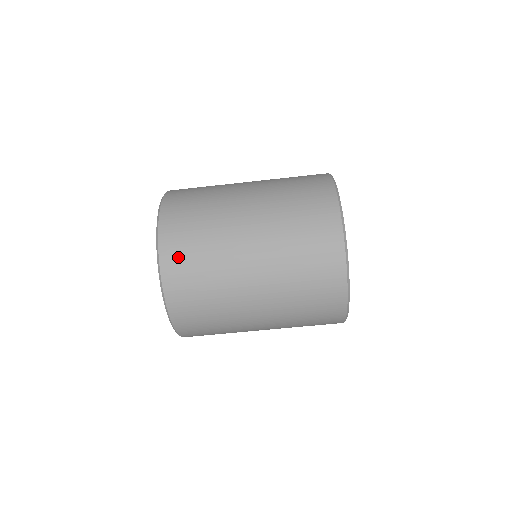
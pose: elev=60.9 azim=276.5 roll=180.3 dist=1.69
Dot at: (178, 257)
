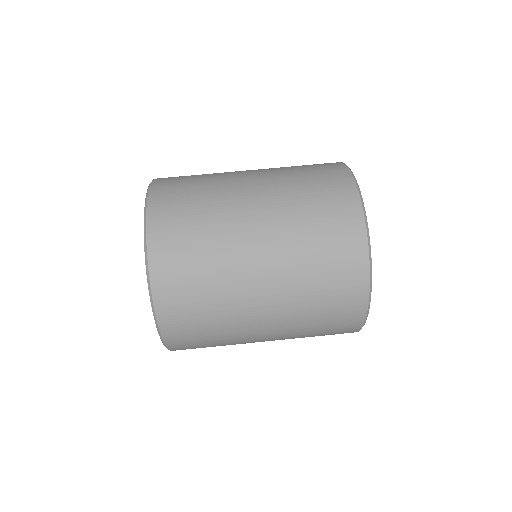
Dot at: (173, 179)
